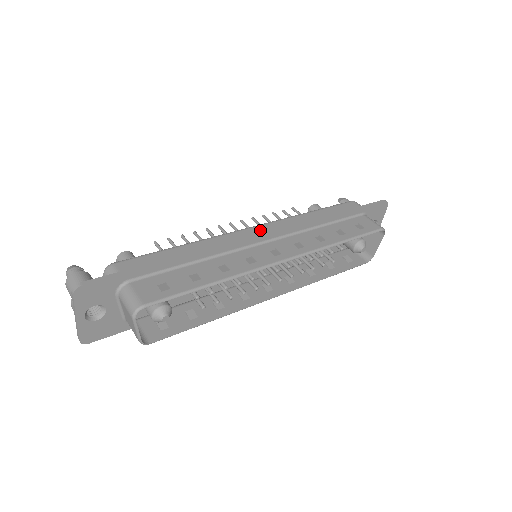
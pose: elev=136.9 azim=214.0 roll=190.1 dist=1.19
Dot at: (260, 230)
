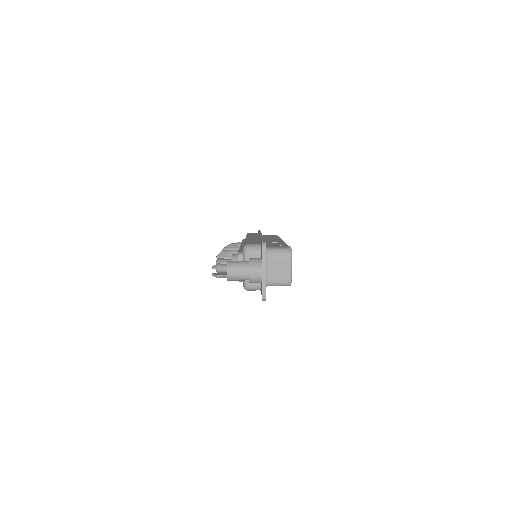
Dot at: occluded
